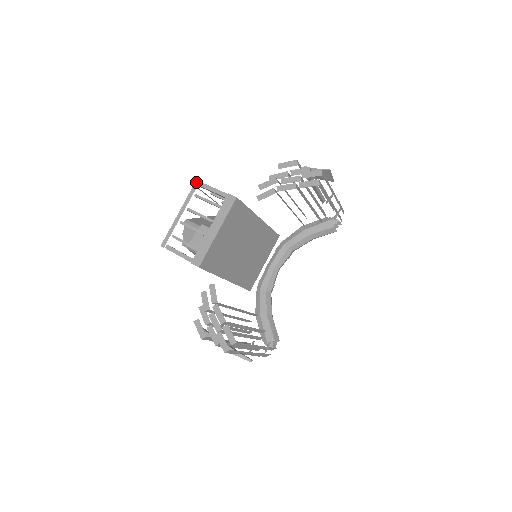
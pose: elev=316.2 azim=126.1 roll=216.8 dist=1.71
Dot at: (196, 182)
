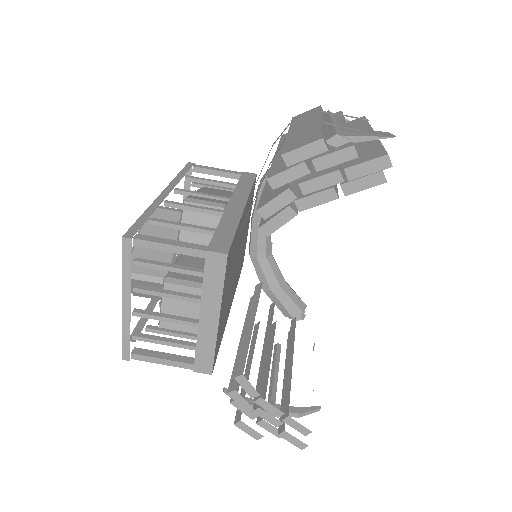
Dot at: (124, 243)
